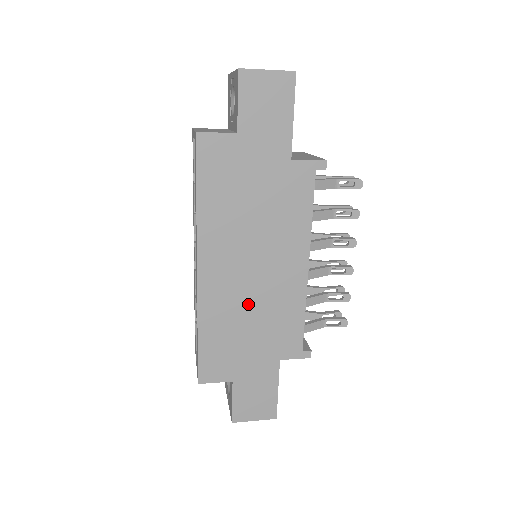
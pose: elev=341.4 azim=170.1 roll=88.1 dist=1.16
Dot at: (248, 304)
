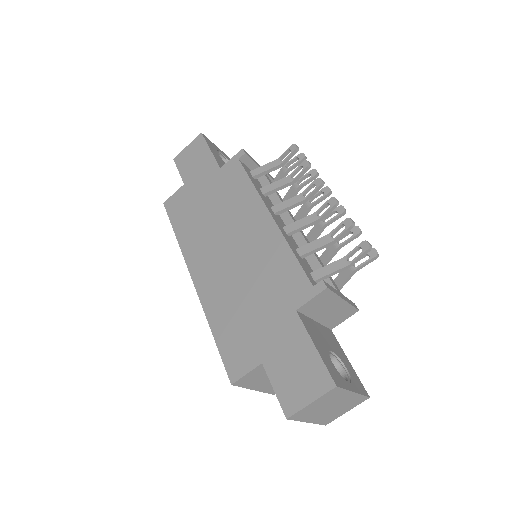
Dot at: (239, 278)
